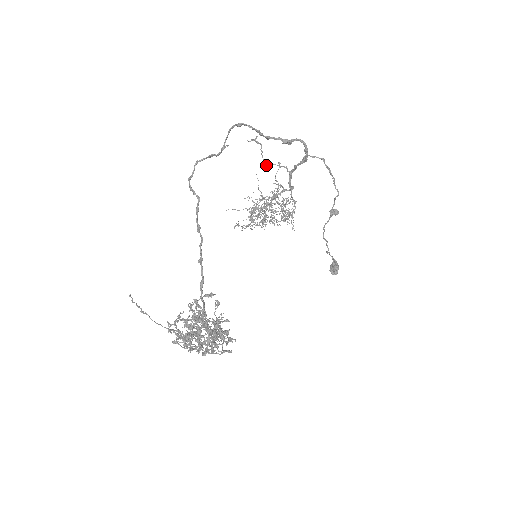
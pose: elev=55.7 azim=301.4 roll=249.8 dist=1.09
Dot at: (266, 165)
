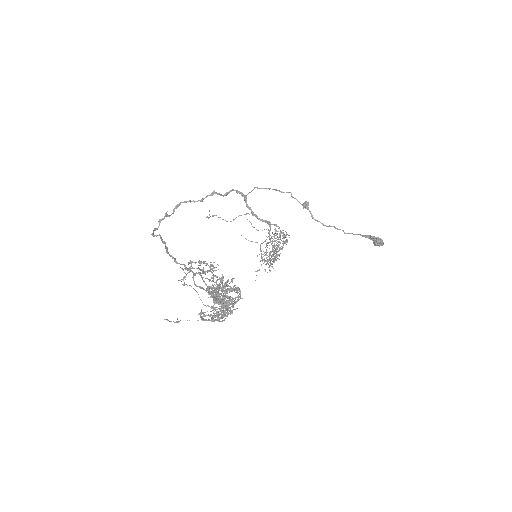
Dot at: occluded
